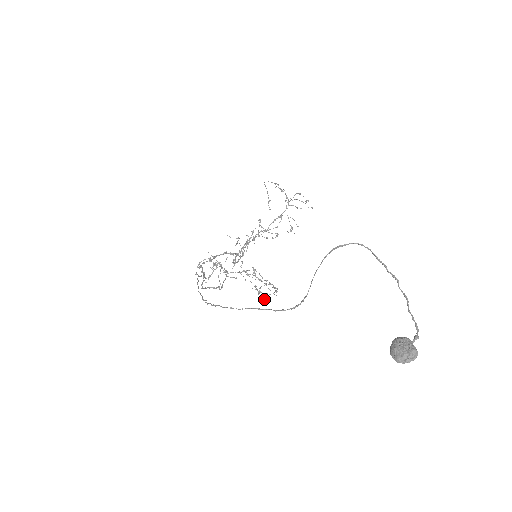
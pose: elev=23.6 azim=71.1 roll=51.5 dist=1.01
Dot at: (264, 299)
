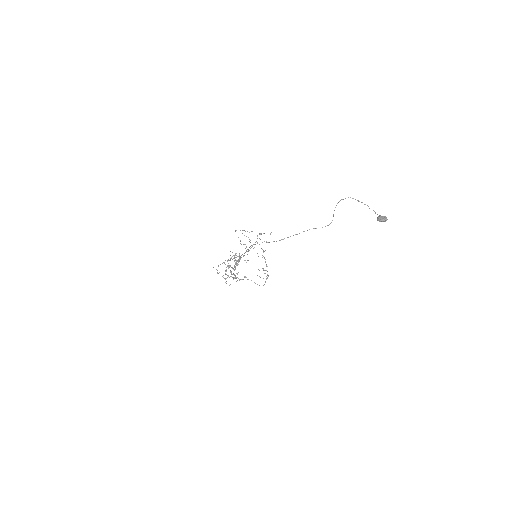
Dot at: (267, 277)
